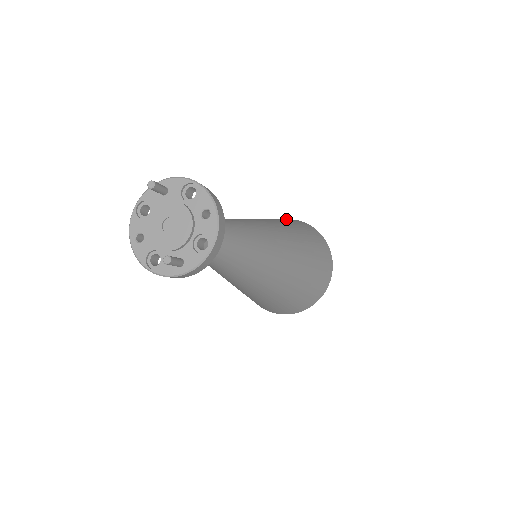
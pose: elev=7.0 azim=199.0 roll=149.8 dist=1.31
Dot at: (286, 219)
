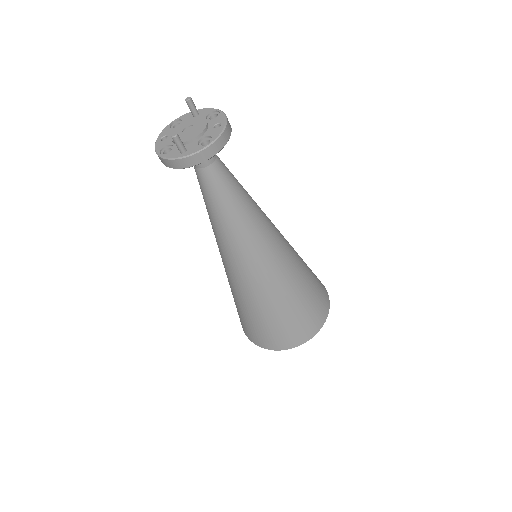
Dot at: occluded
